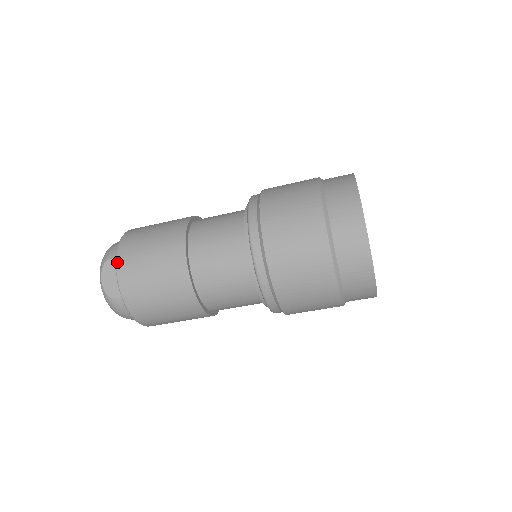
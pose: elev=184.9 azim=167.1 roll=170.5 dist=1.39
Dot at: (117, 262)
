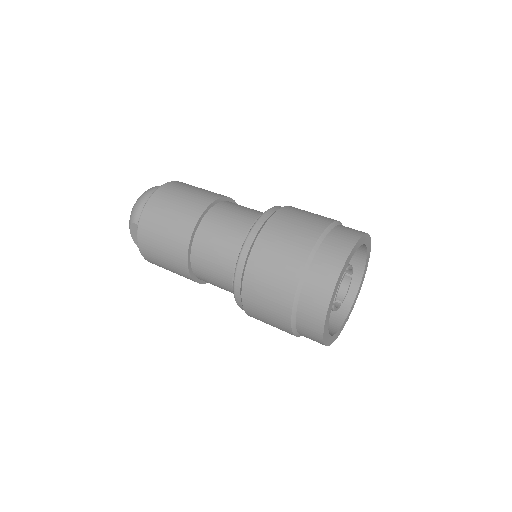
Dot at: (138, 238)
